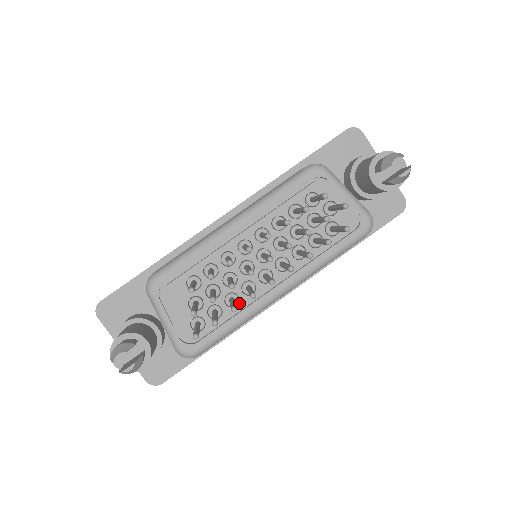
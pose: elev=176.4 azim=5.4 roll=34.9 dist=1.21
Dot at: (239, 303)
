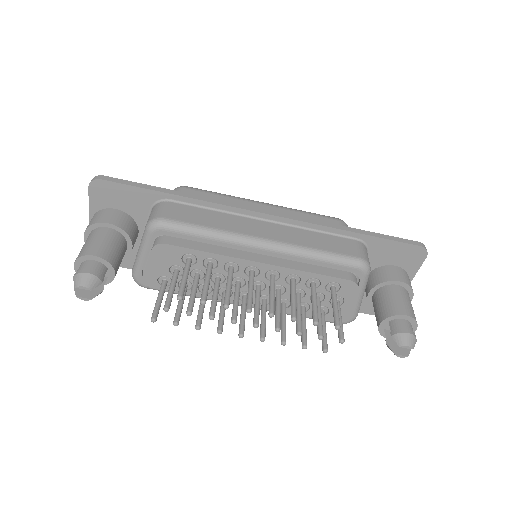
Dot at: (208, 294)
